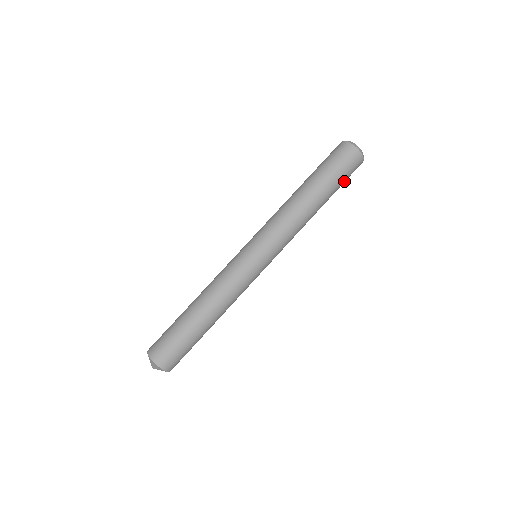
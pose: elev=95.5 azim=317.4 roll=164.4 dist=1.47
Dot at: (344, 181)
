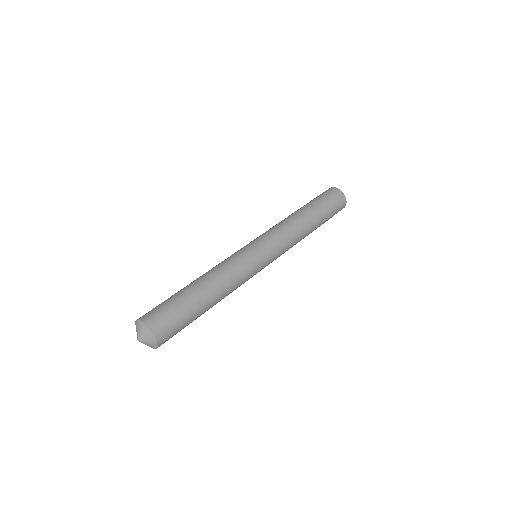
Dot at: (330, 205)
